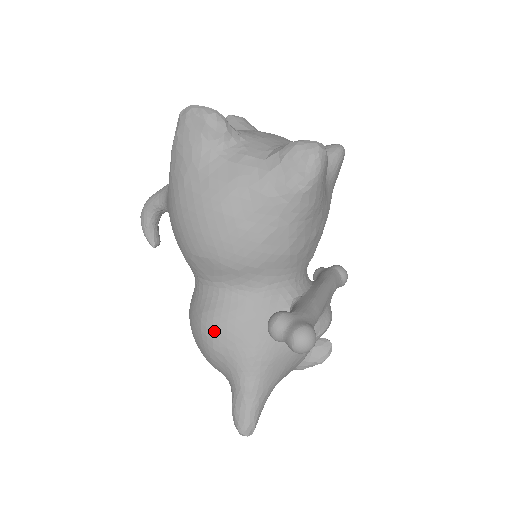
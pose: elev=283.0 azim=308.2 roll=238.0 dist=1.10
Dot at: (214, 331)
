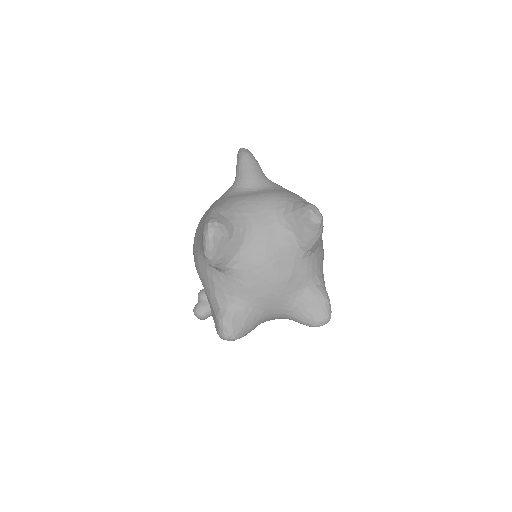
Dot at: occluded
